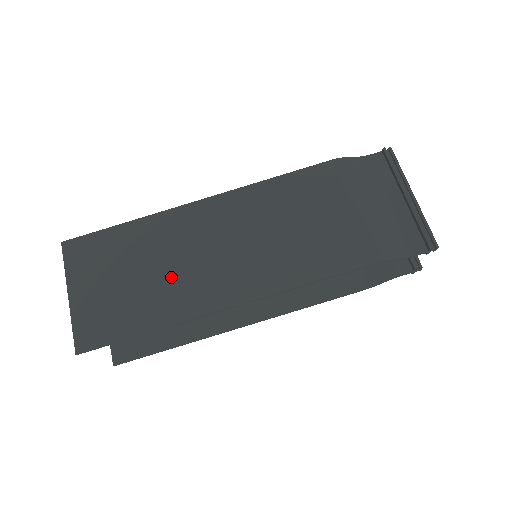
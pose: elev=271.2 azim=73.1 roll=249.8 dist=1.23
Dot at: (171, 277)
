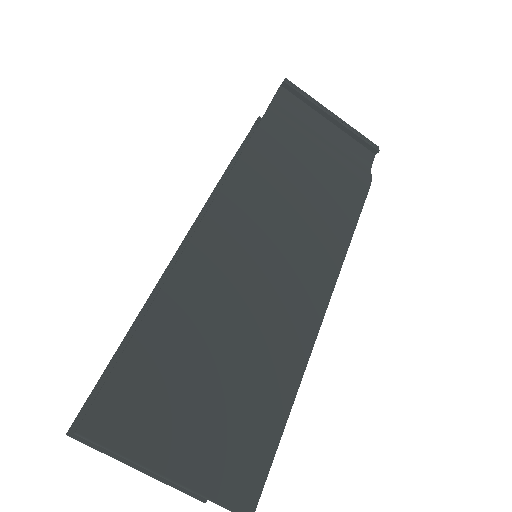
Dot at: (253, 337)
